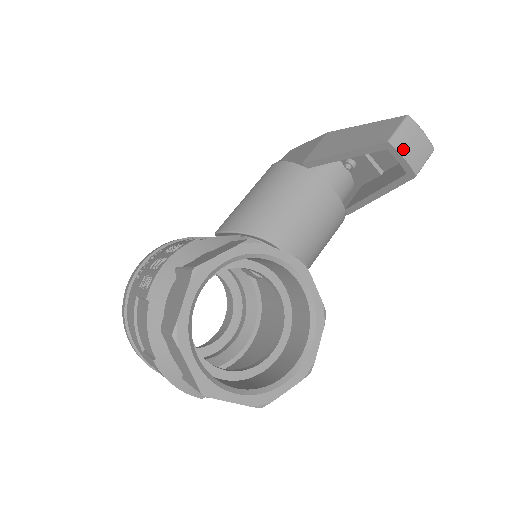
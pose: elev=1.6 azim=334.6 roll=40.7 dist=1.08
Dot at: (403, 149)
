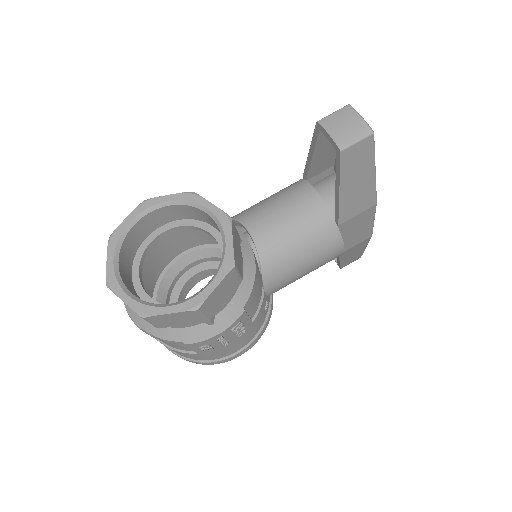
Dot at: (330, 127)
